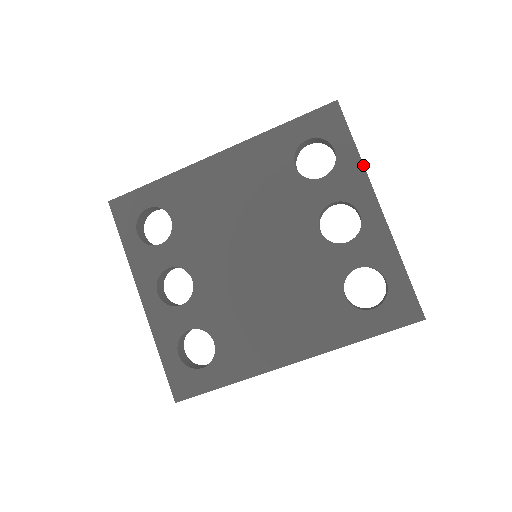
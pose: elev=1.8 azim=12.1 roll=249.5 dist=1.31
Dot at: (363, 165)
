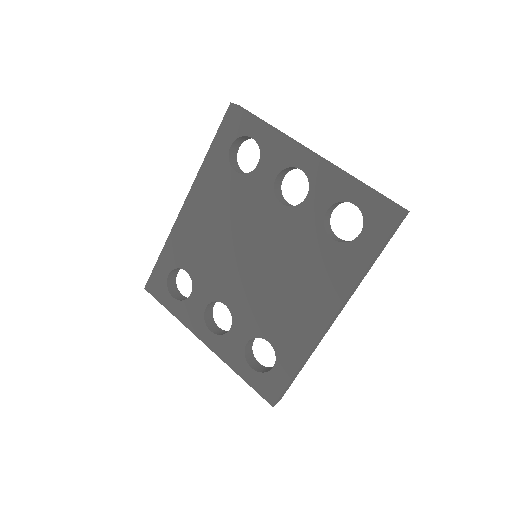
Dot at: (278, 132)
